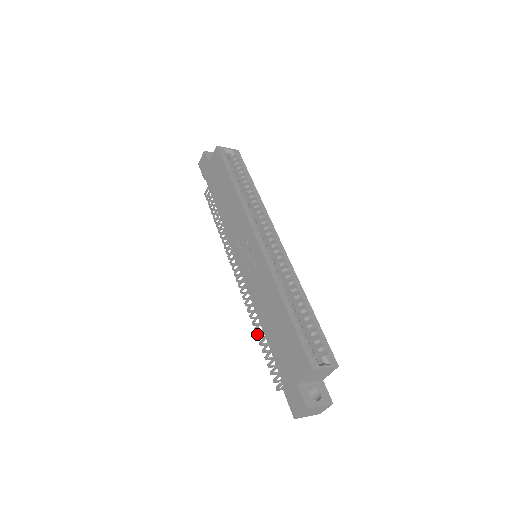
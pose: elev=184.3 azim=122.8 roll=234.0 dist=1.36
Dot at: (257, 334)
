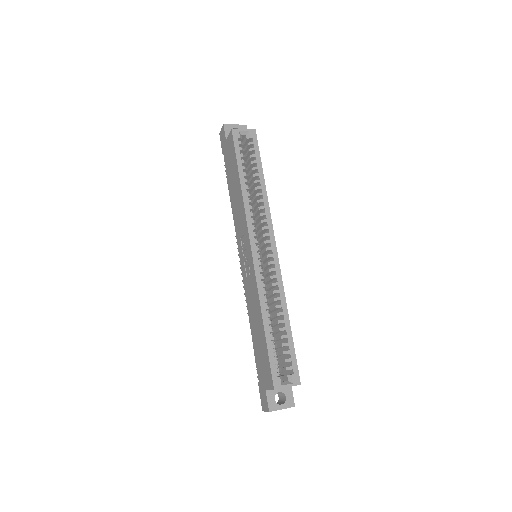
Dot at: occluded
